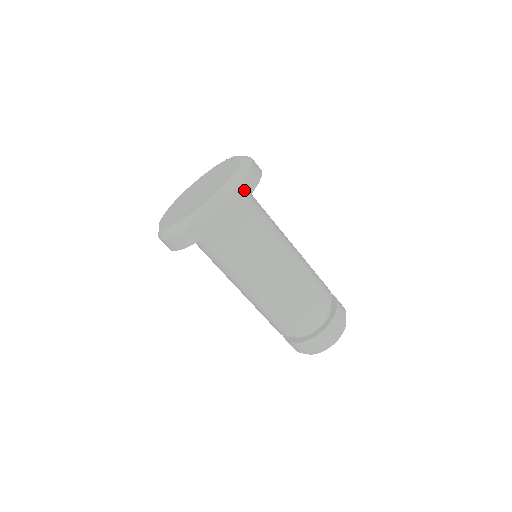
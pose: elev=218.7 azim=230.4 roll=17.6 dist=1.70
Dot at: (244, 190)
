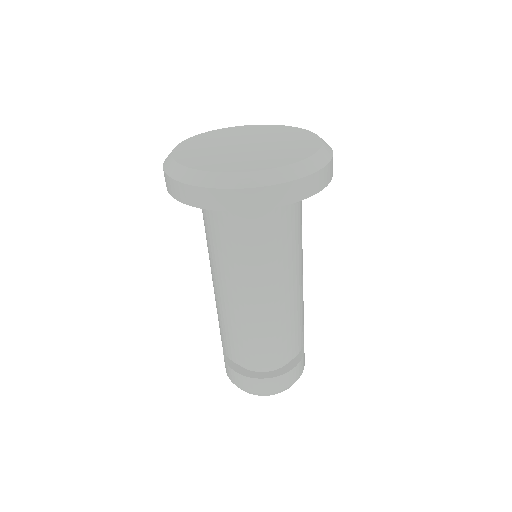
Dot at: (325, 177)
